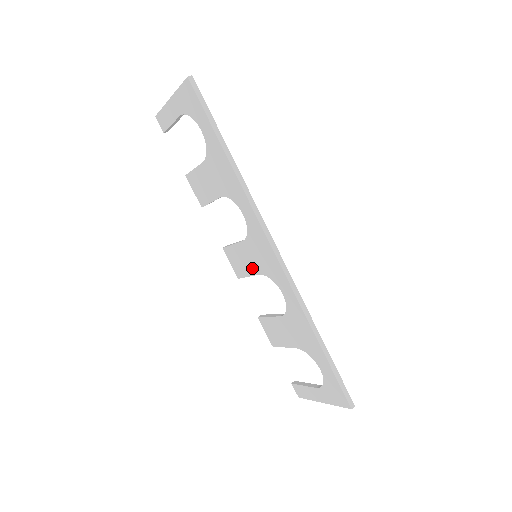
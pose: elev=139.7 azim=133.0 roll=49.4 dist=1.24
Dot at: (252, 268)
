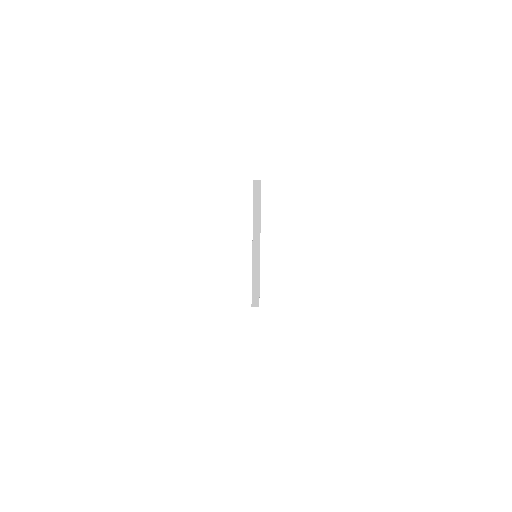
Dot at: occluded
